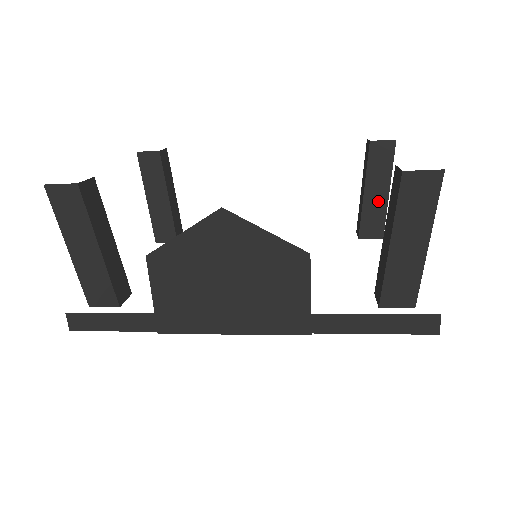
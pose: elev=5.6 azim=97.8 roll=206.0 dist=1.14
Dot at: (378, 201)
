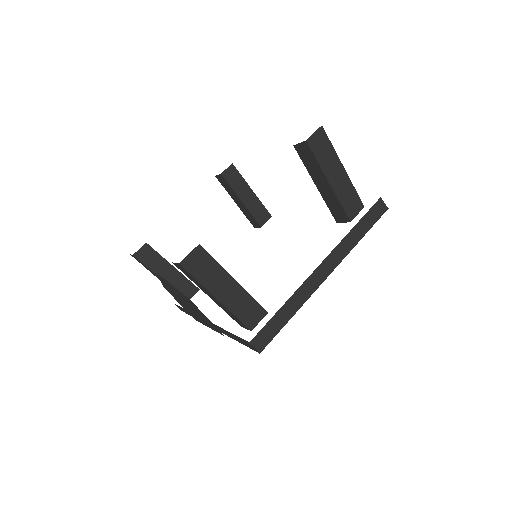
Dot at: (328, 192)
